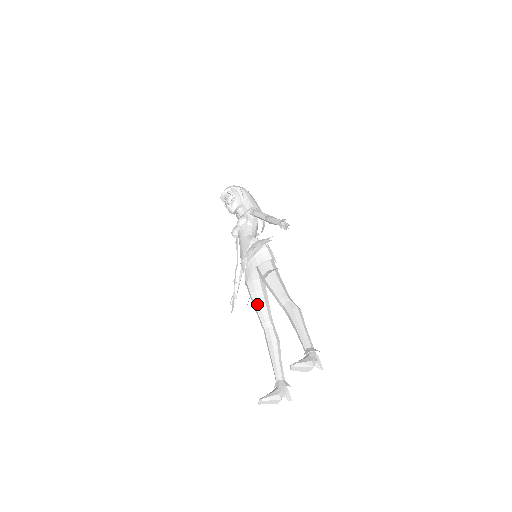
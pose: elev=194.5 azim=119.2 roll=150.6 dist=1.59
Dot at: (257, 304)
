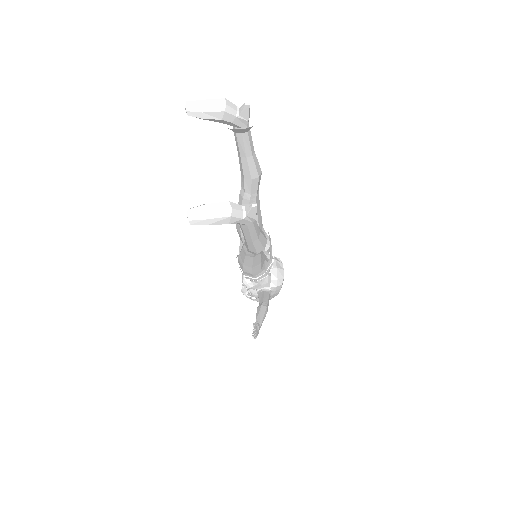
Dot at: (241, 249)
